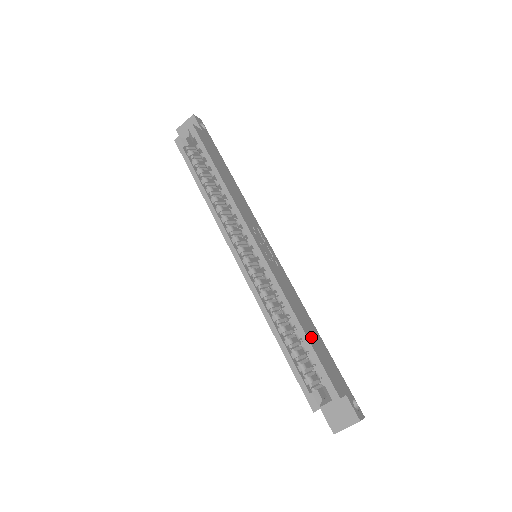
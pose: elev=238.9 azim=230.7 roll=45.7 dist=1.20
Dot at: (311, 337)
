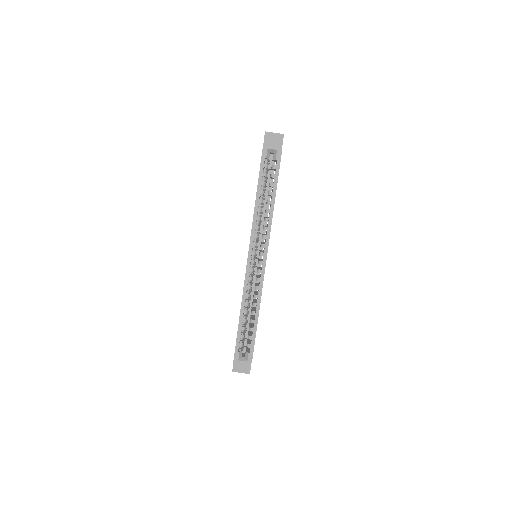
Dot at: occluded
